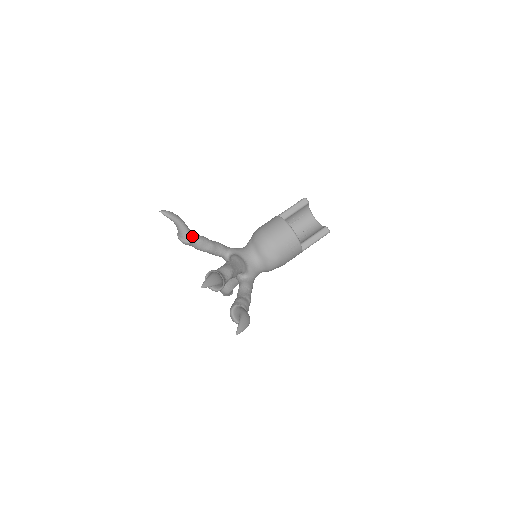
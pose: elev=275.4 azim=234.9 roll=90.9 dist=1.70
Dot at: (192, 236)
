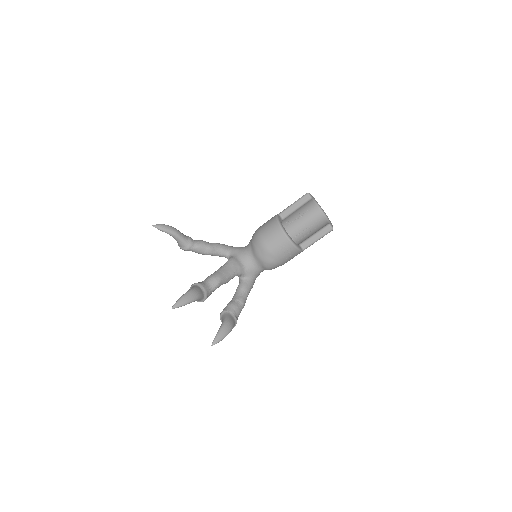
Dot at: (188, 244)
